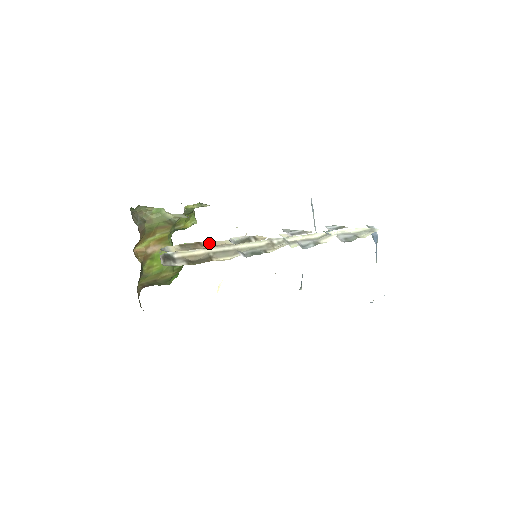
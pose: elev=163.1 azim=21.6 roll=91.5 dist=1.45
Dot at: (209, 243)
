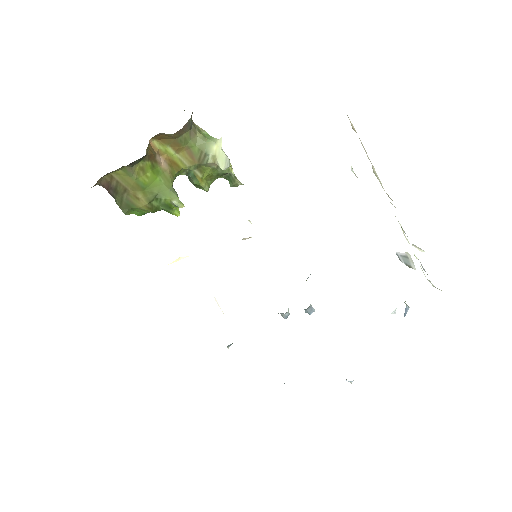
Dot at: occluded
